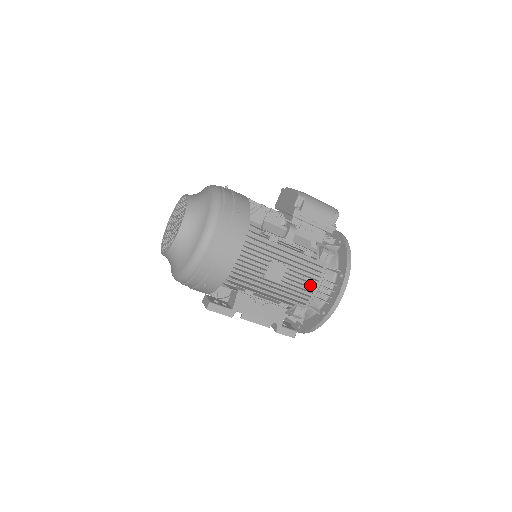
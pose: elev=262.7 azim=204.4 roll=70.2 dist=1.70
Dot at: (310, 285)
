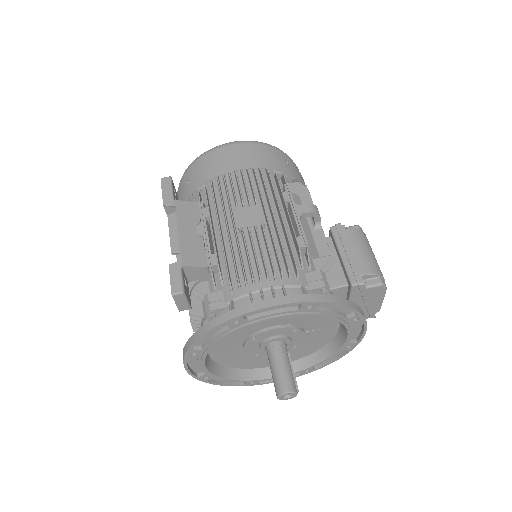
Dot at: (263, 273)
